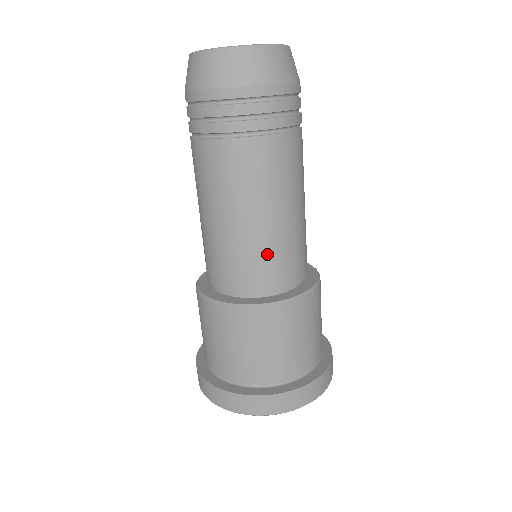
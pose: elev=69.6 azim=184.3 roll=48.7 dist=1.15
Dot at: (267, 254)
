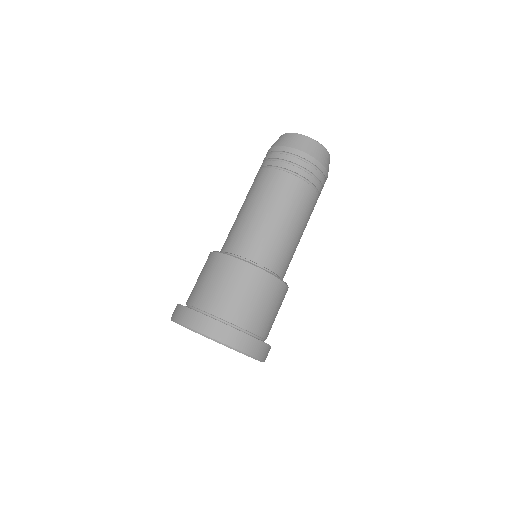
Dot at: (273, 242)
